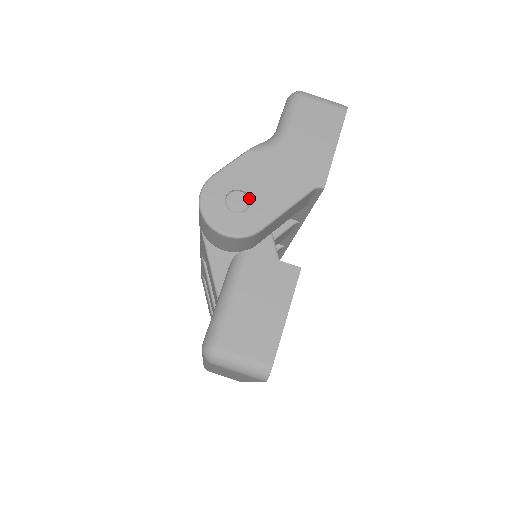
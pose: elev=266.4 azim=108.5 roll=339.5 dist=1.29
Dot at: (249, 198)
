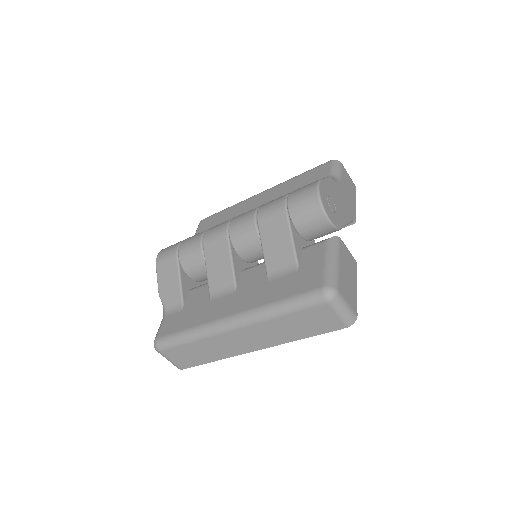
Dot at: (334, 206)
